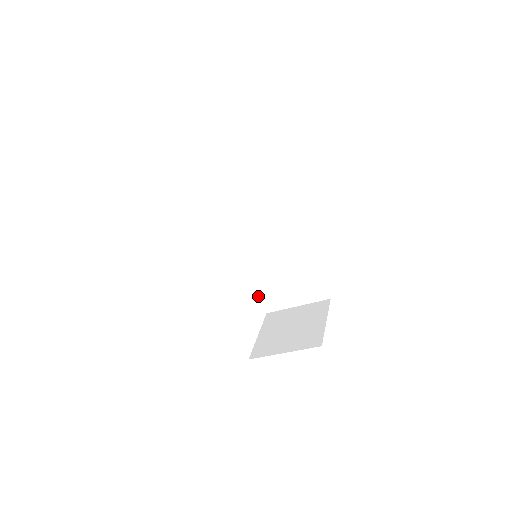
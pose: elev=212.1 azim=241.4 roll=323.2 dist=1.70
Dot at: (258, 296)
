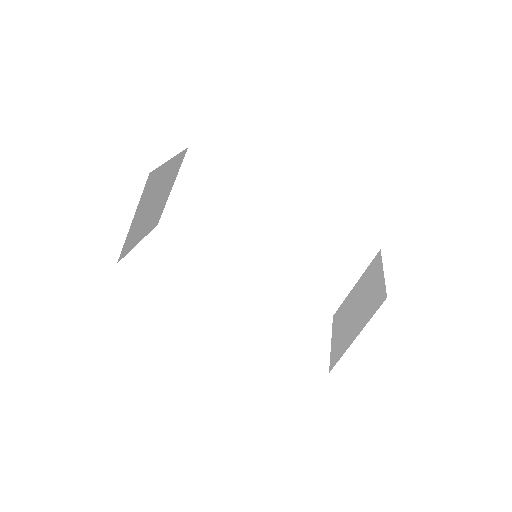
Dot at: (309, 303)
